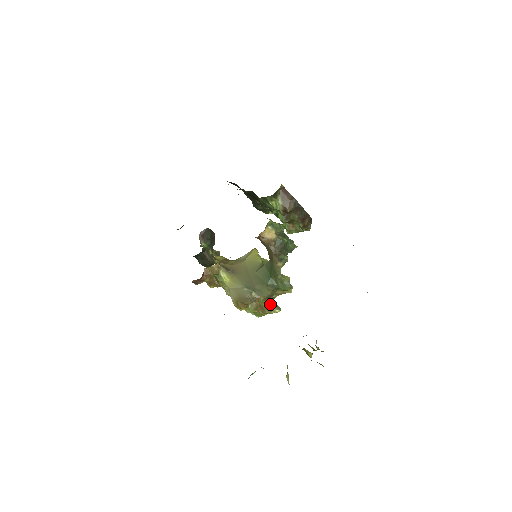
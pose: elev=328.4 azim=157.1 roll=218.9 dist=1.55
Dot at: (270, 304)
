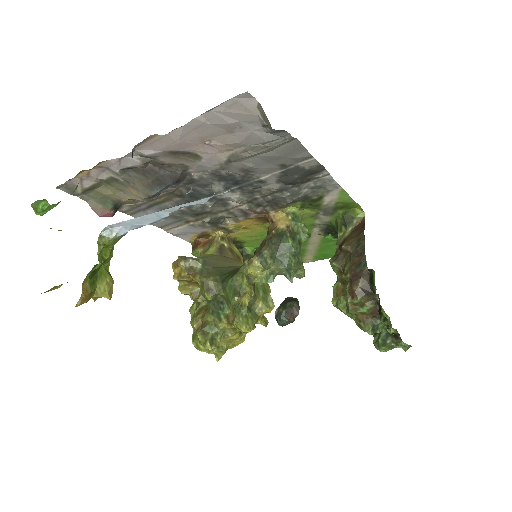
Dot at: (212, 328)
